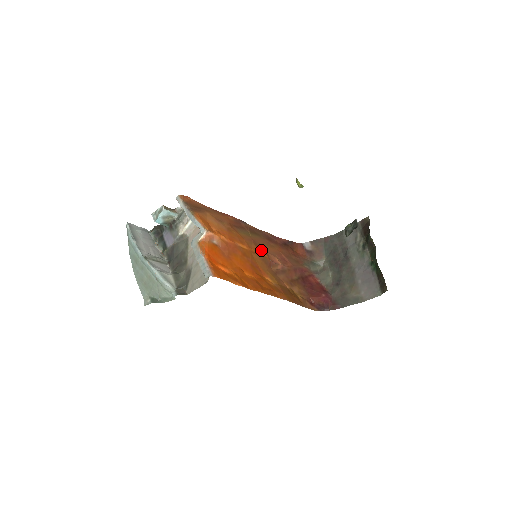
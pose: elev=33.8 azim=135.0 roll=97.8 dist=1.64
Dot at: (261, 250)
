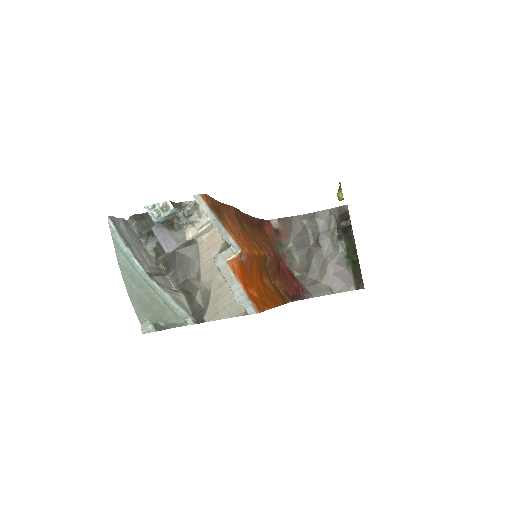
Dot at: (261, 249)
